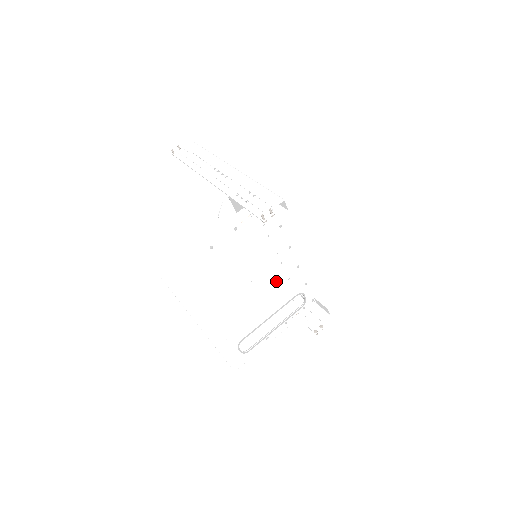
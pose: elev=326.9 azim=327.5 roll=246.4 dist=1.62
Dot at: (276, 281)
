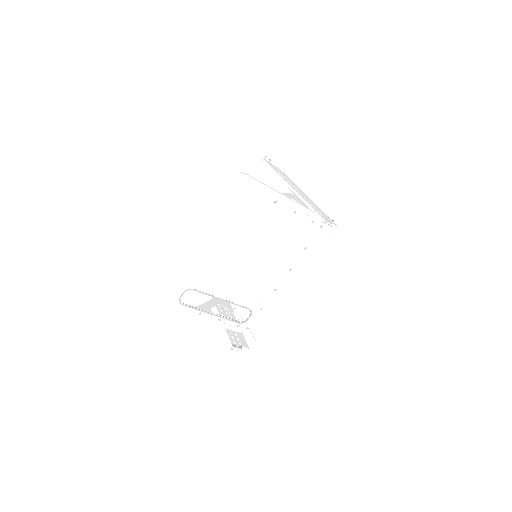
Dot at: (258, 280)
